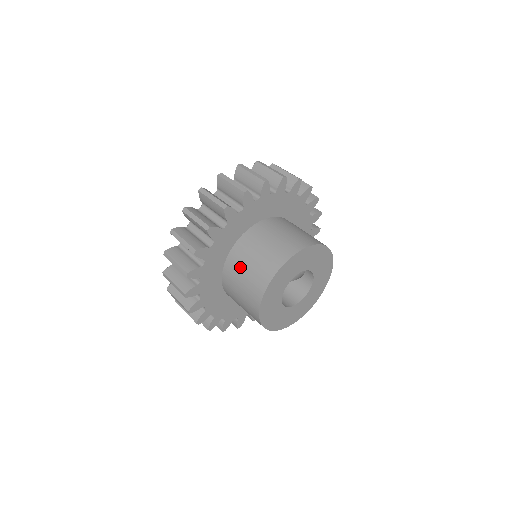
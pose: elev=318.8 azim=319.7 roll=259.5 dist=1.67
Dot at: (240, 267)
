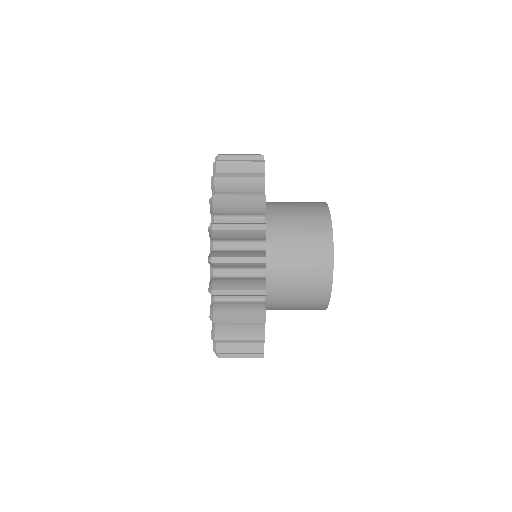
Dot at: (287, 216)
